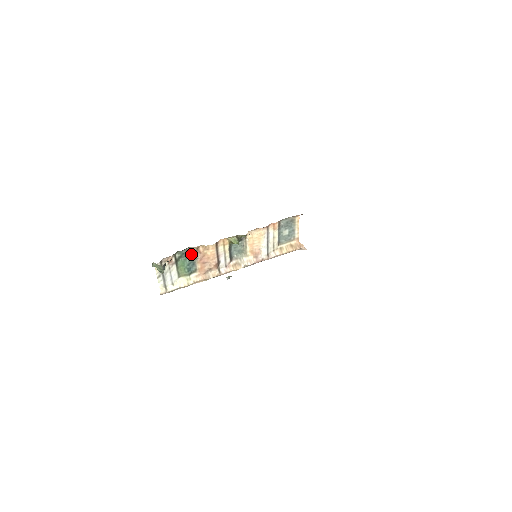
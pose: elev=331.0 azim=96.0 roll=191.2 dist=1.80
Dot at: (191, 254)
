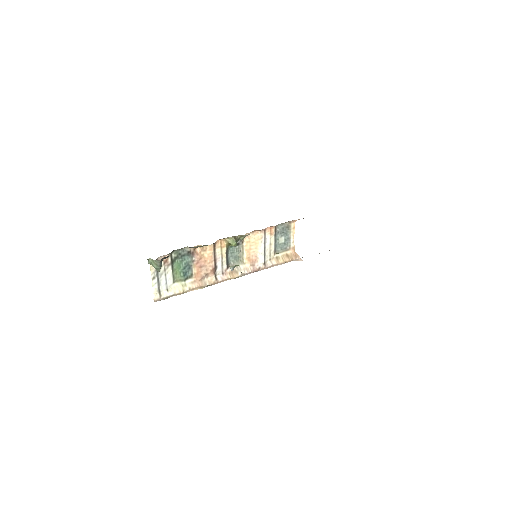
Dot at: (188, 255)
